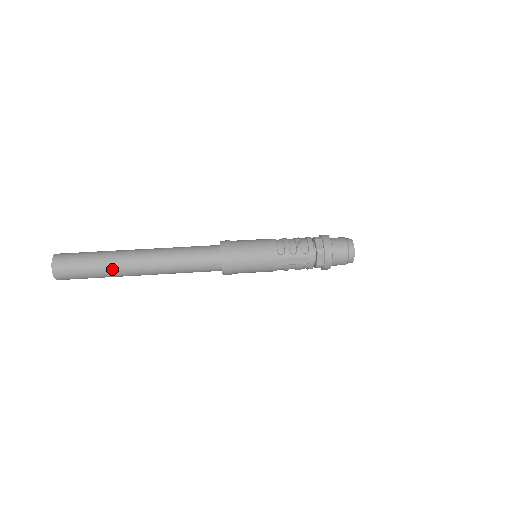
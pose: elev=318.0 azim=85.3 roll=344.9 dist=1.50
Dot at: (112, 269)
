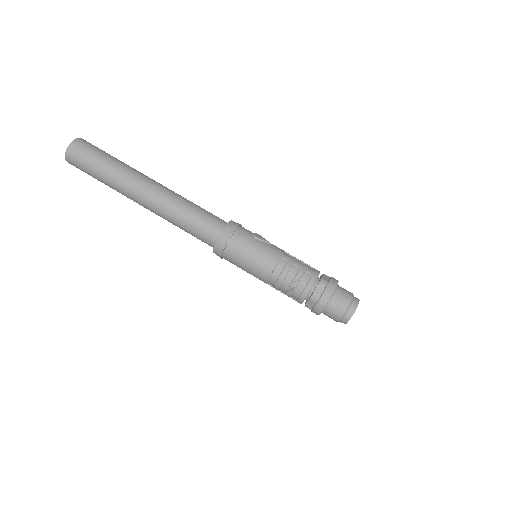
Dot at: occluded
